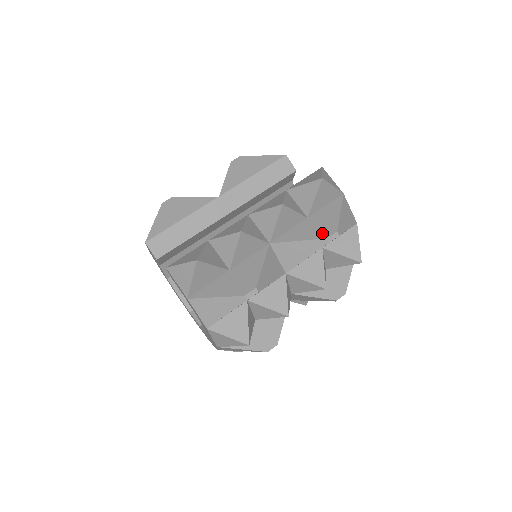
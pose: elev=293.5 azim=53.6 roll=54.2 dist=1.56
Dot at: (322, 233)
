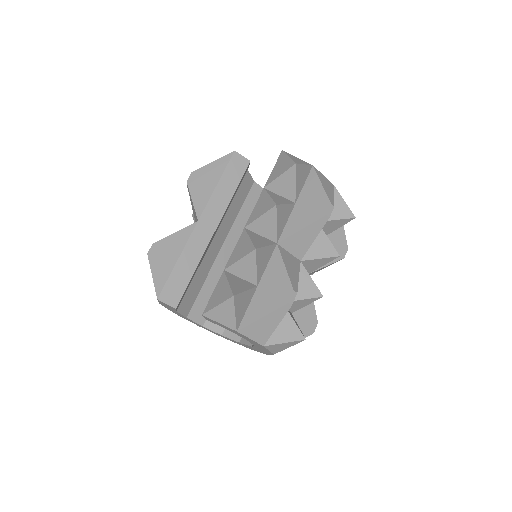
Dot at: (319, 212)
